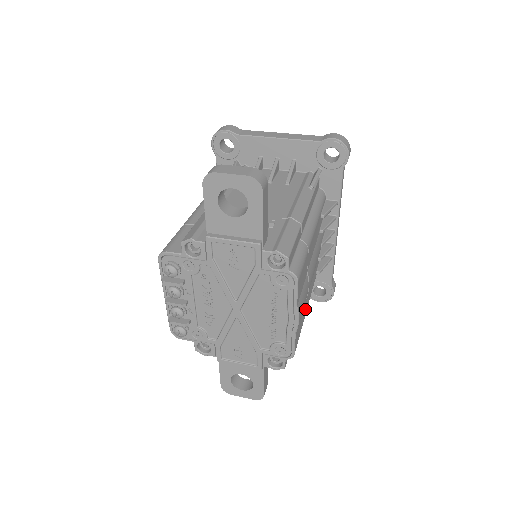
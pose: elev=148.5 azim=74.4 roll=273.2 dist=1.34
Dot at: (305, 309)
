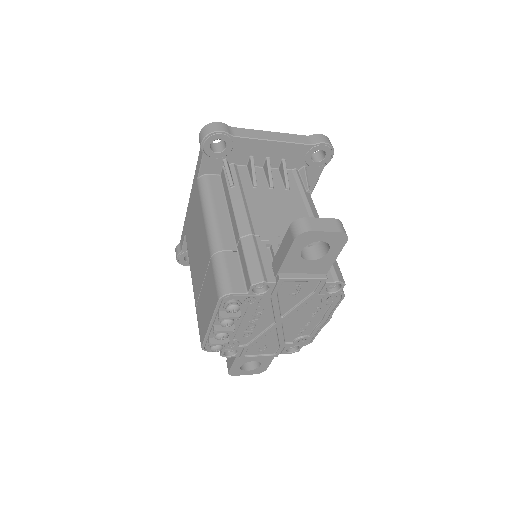
Dot at: occluded
